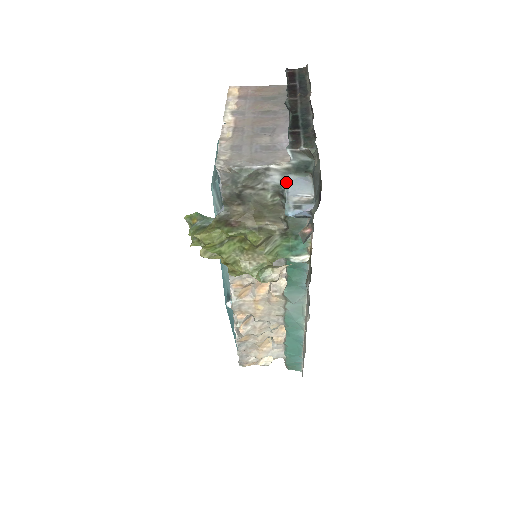
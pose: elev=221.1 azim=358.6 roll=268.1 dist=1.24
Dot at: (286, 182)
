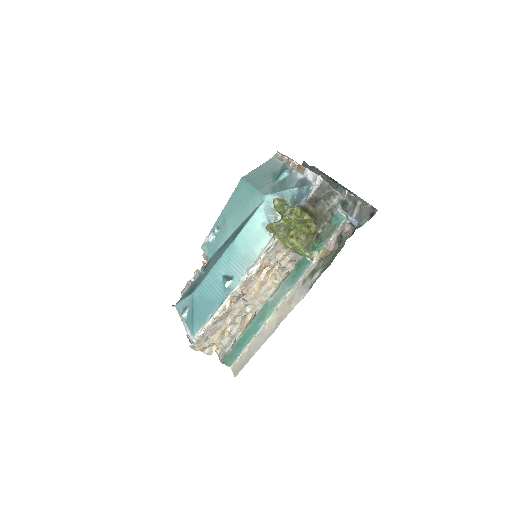
Dot at: (338, 206)
